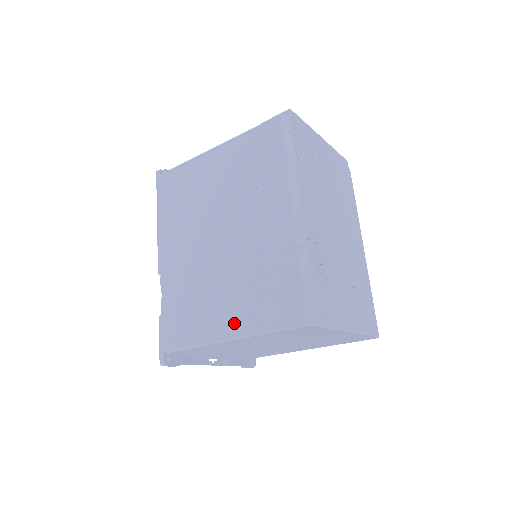
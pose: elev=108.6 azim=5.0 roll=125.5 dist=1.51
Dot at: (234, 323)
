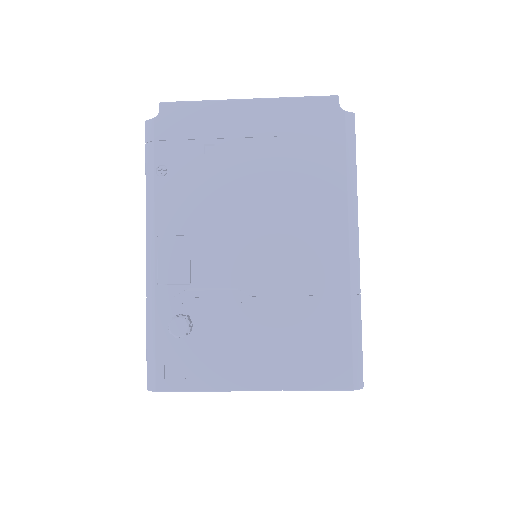
Dot at: occluded
